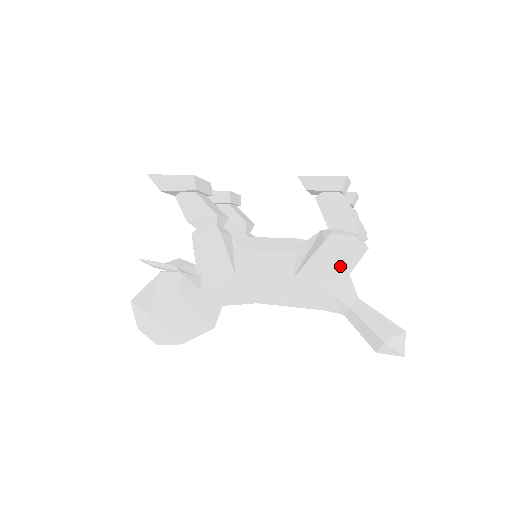
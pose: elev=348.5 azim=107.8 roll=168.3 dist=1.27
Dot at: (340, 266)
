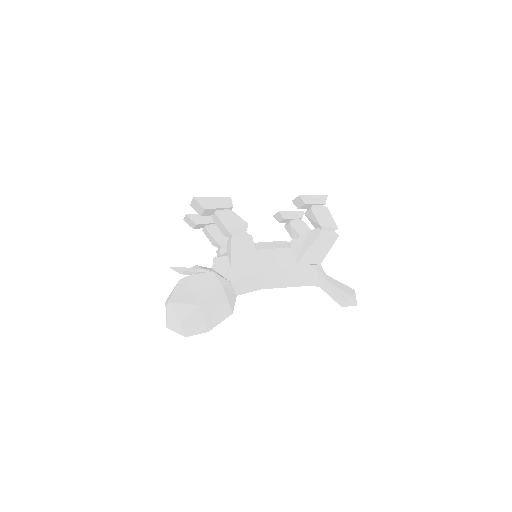
Dot at: (325, 251)
